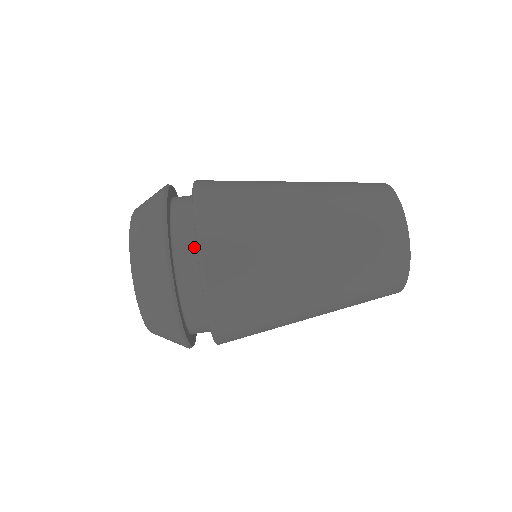
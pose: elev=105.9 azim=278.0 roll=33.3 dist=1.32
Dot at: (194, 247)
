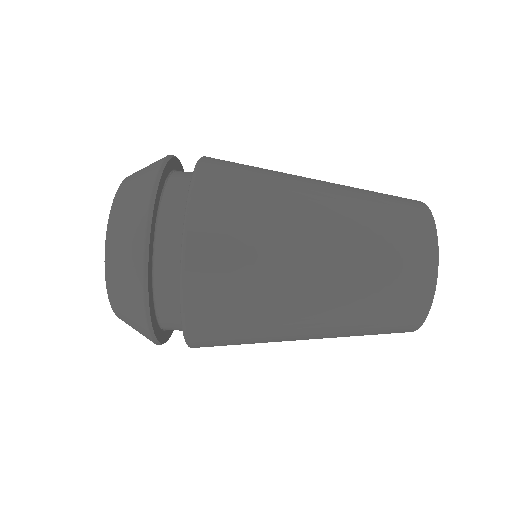
Dot at: (187, 195)
